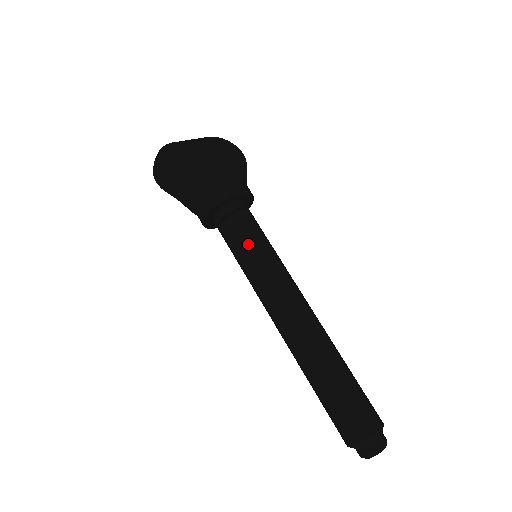
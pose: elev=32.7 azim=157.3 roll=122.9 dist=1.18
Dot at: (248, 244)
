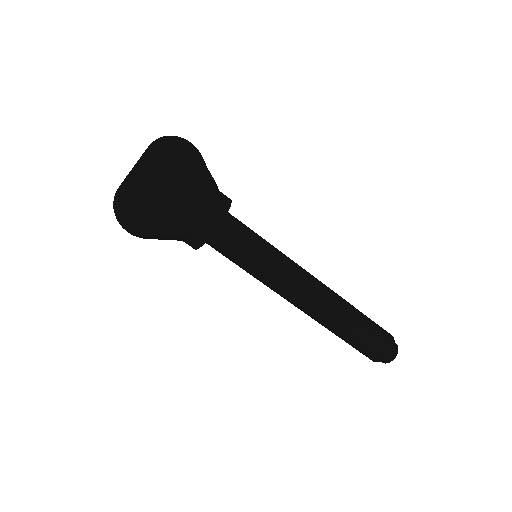
Dot at: (251, 258)
